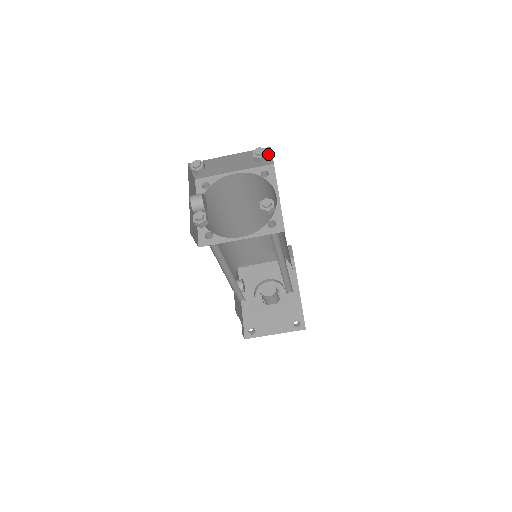
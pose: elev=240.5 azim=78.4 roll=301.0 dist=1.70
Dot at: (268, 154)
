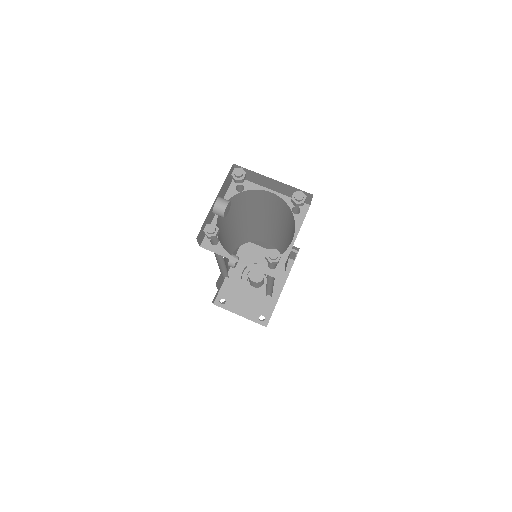
Dot at: (309, 197)
